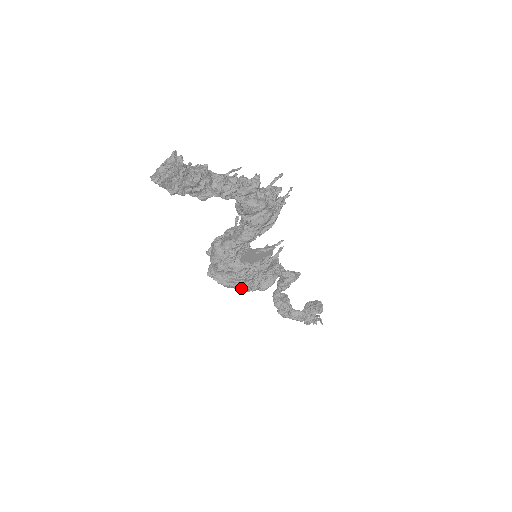
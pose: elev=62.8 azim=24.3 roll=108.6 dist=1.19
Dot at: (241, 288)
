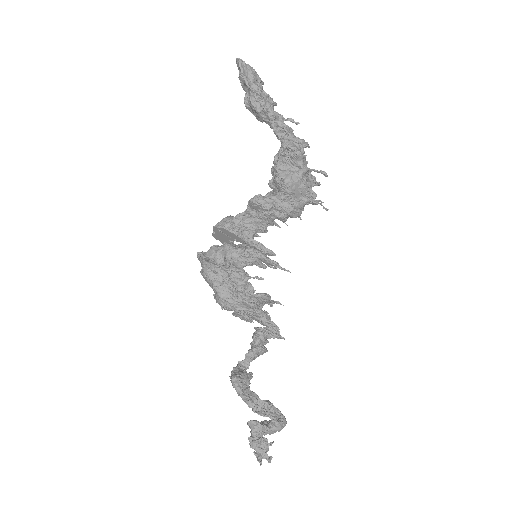
Dot at: (218, 284)
